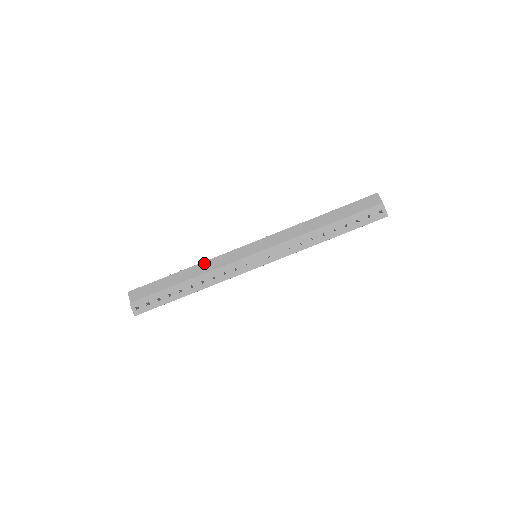
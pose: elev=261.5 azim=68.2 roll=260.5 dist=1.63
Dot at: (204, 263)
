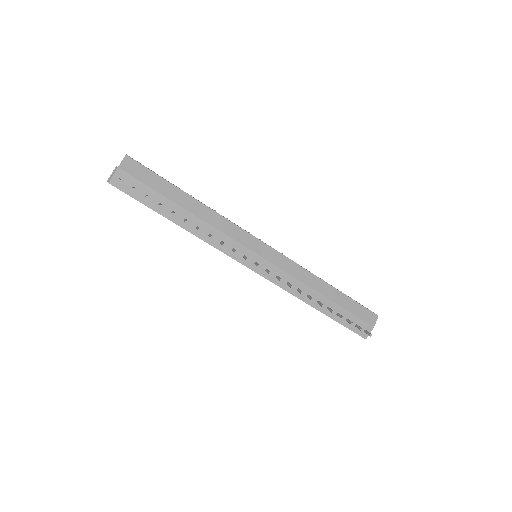
Dot at: (217, 214)
